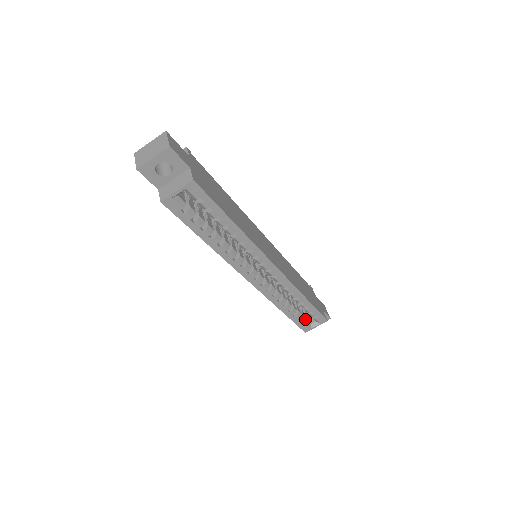
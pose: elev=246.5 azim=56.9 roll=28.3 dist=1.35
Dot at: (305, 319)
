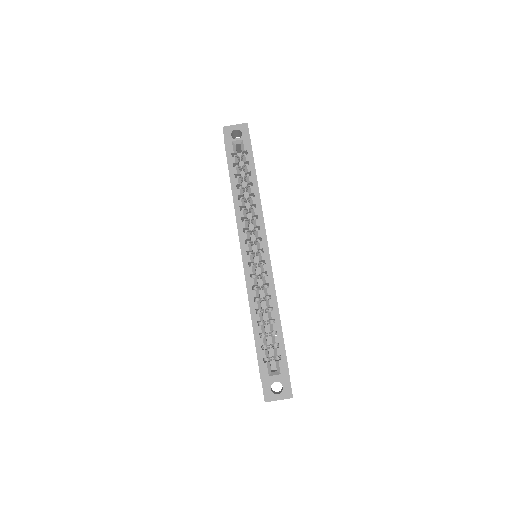
Dot at: (268, 356)
